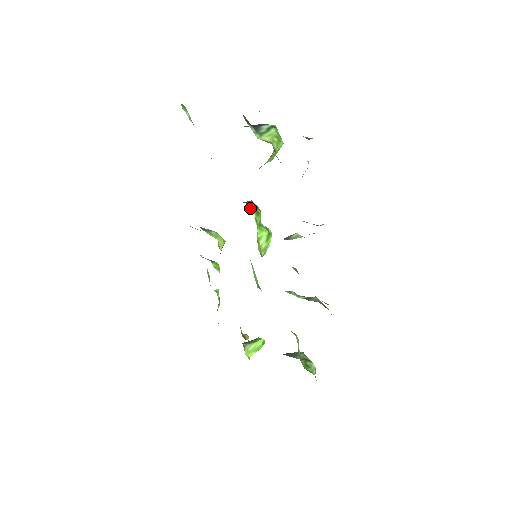
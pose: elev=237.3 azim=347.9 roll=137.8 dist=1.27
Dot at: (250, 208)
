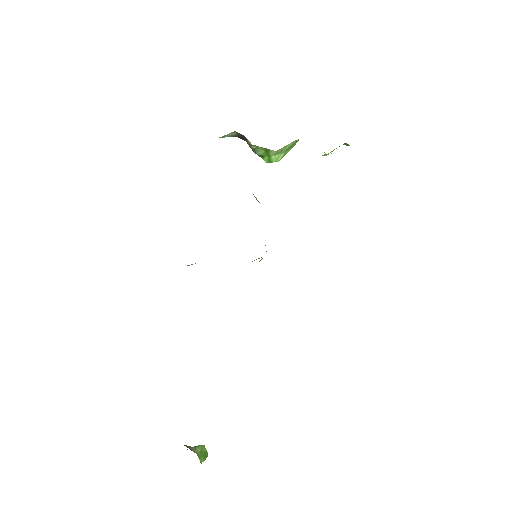
Dot at: (256, 199)
